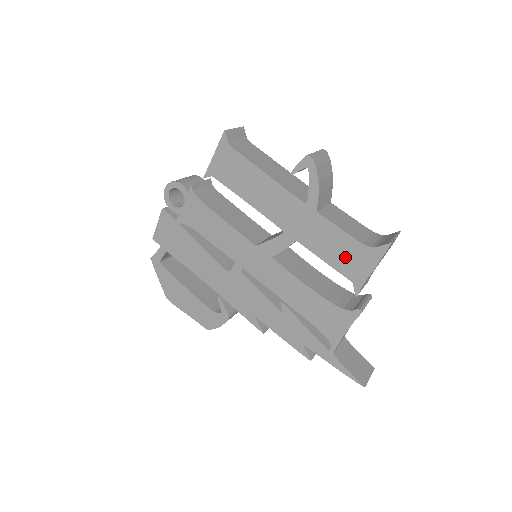
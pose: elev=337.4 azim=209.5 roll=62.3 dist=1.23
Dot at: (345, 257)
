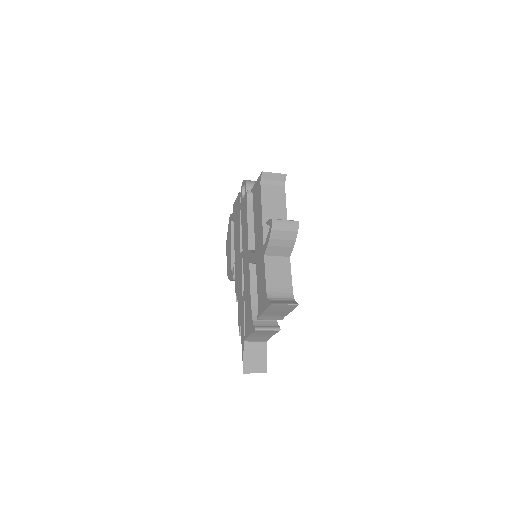
Dot at: (261, 292)
